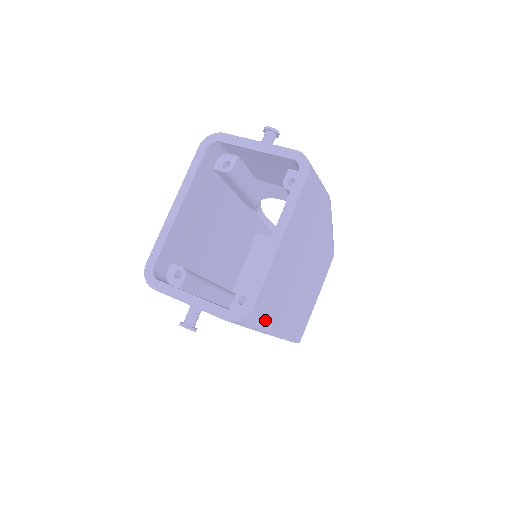
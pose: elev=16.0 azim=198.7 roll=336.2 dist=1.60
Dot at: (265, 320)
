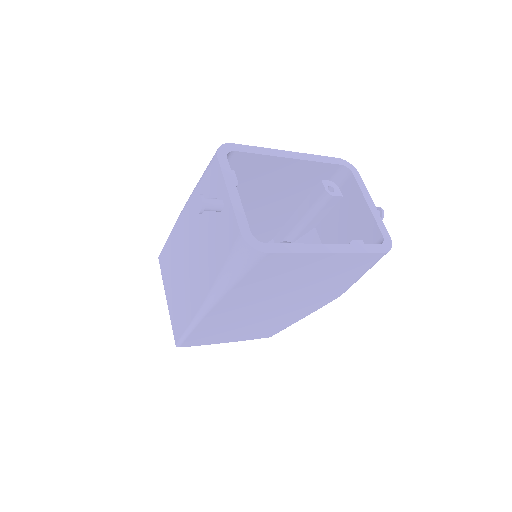
Dot at: (241, 278)
